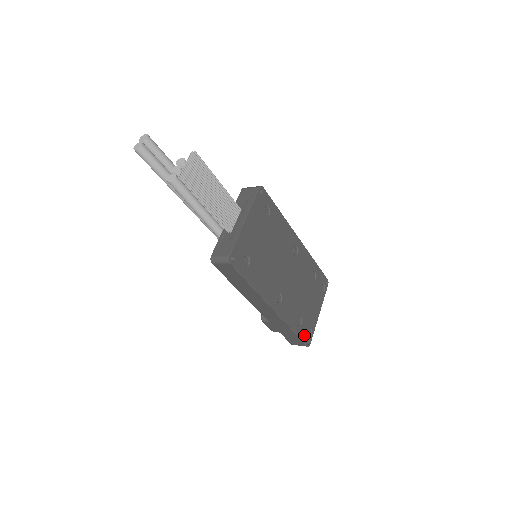
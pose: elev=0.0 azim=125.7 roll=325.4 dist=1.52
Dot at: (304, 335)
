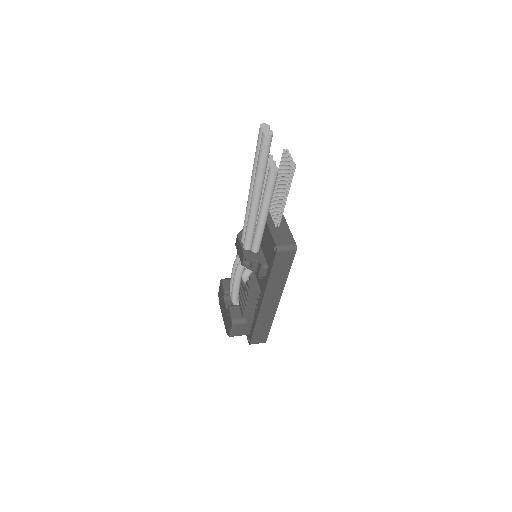
Dot at: occluded
